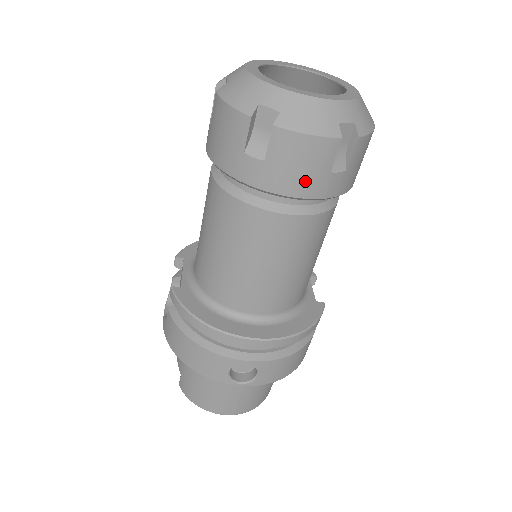
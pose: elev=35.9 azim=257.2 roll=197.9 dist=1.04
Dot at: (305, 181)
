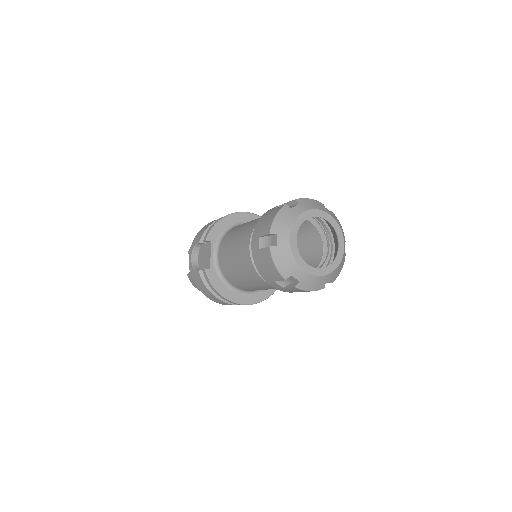
Dot at: occluded
